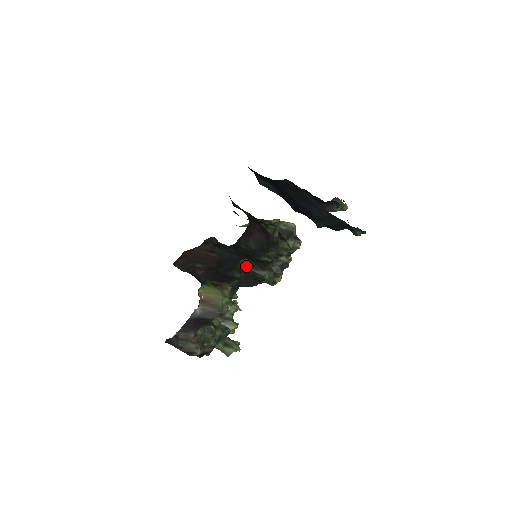
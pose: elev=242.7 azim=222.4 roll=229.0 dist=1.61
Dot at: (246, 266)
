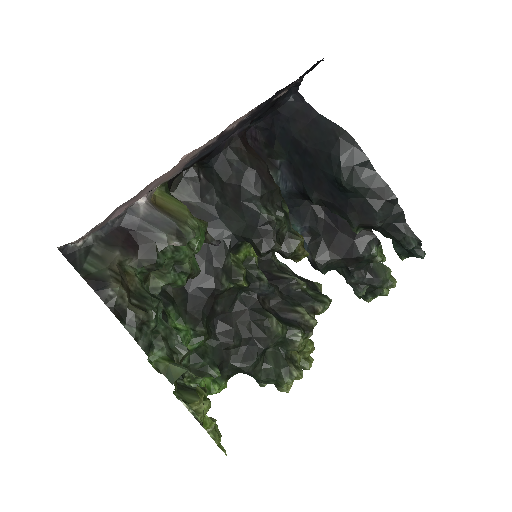
Dot at: (239, 271)
